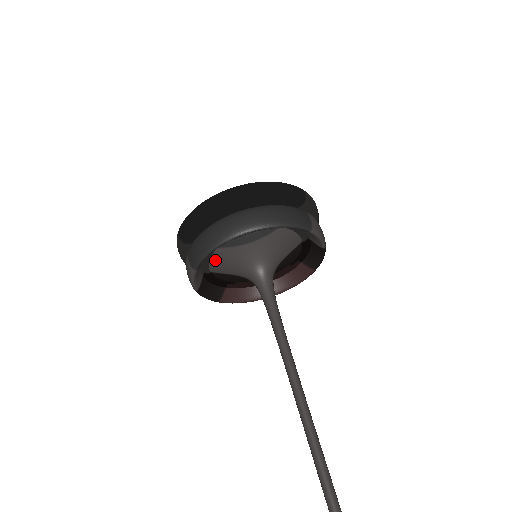
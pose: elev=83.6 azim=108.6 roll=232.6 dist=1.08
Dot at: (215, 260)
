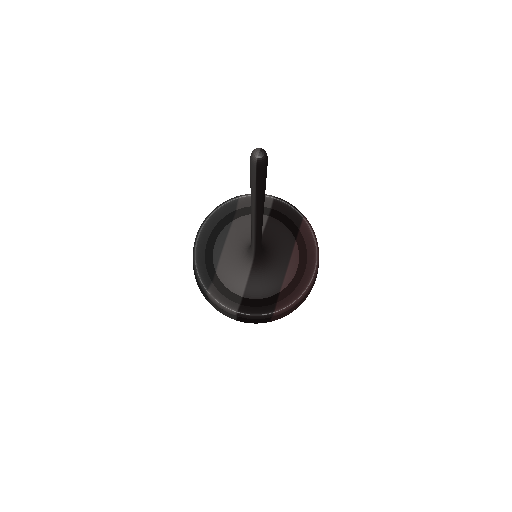
Dot at: (226, 282)
